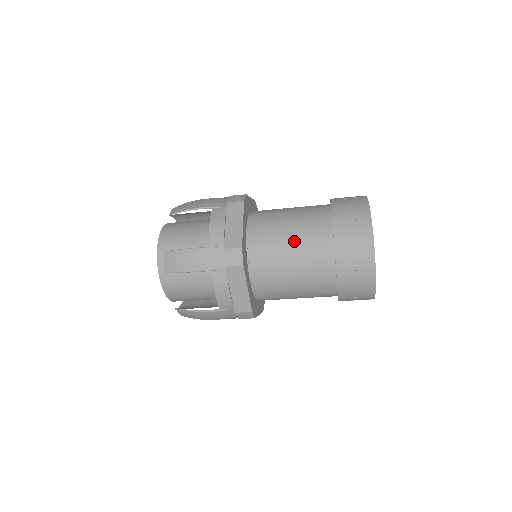
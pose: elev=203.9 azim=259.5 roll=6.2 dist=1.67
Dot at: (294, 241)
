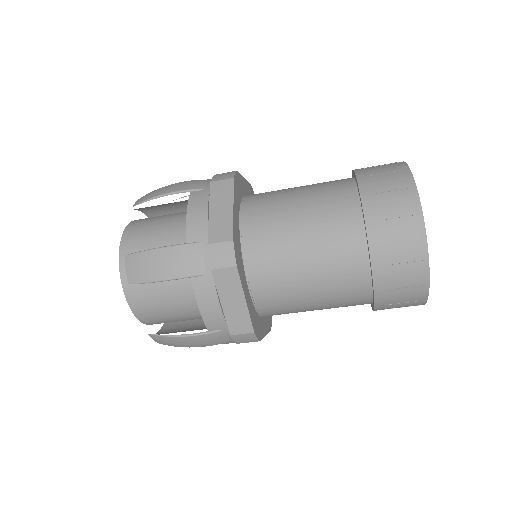
Dot at: (307, 228)
